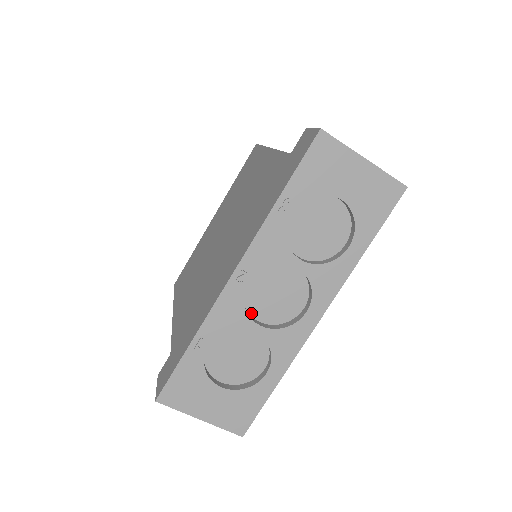
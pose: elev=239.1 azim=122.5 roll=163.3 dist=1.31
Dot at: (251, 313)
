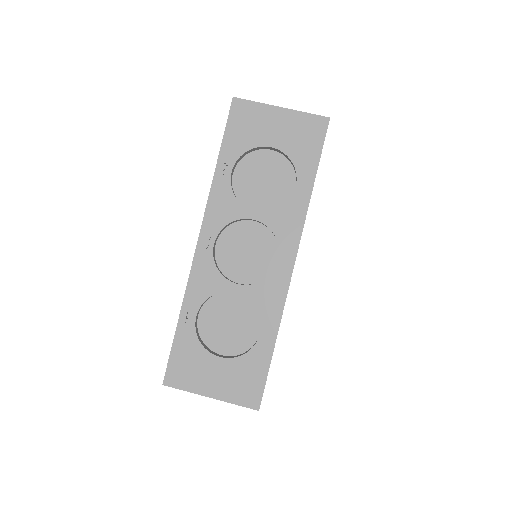
Dot at: (229, 277)
